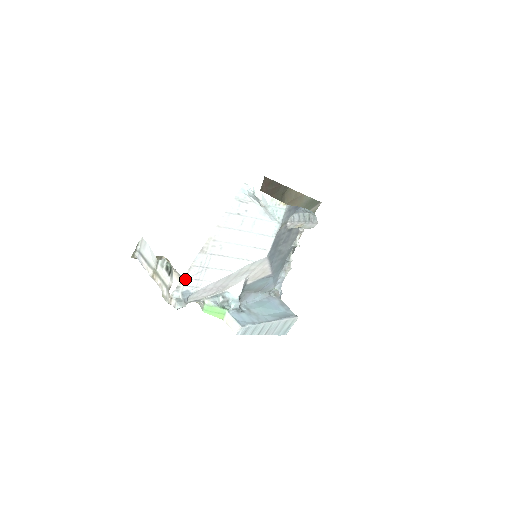
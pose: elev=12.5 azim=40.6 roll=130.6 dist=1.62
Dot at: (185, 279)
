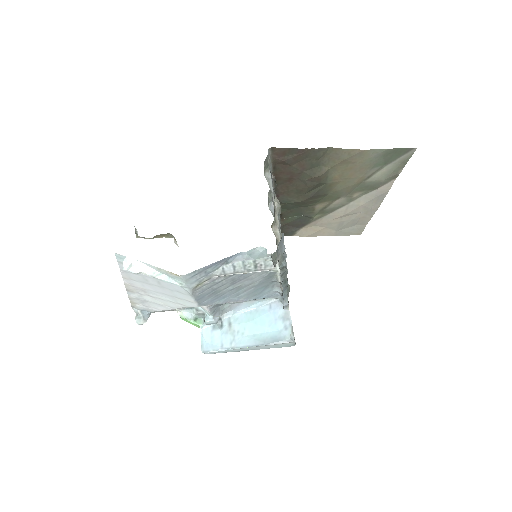
Dot at: (134, 303)
